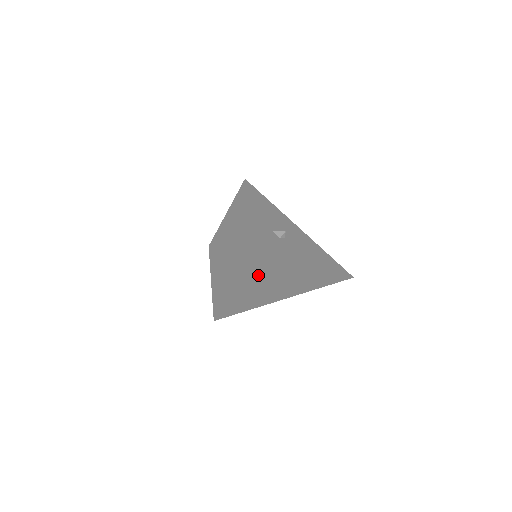
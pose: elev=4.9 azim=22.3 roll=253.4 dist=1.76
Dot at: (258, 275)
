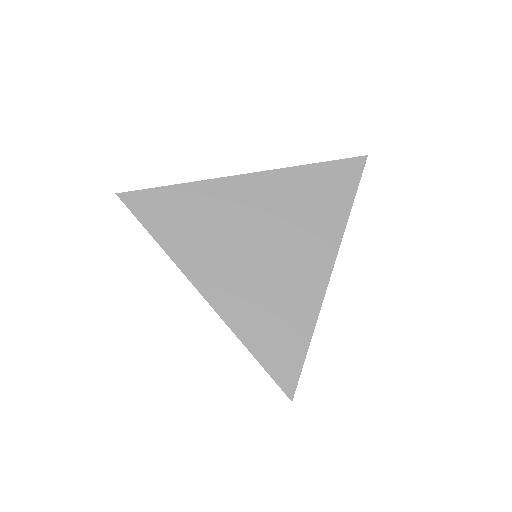
Dot at: (232, 222)
